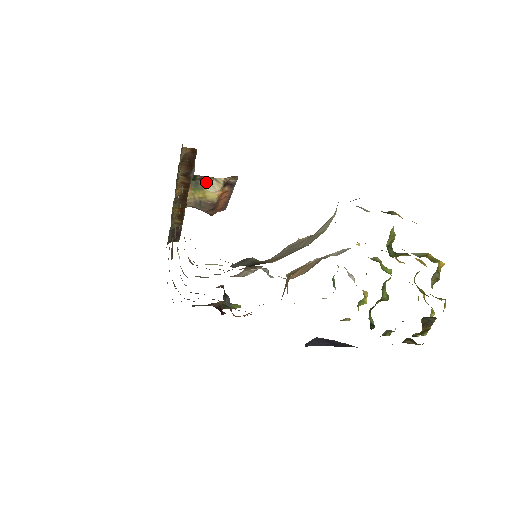
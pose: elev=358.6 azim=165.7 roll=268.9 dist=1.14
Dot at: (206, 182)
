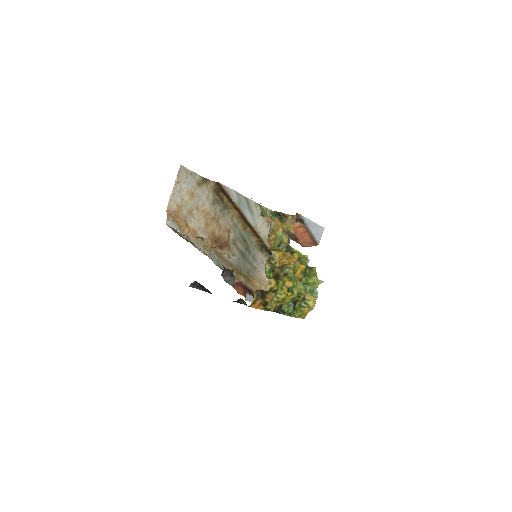
Dot at: (287, 218)
